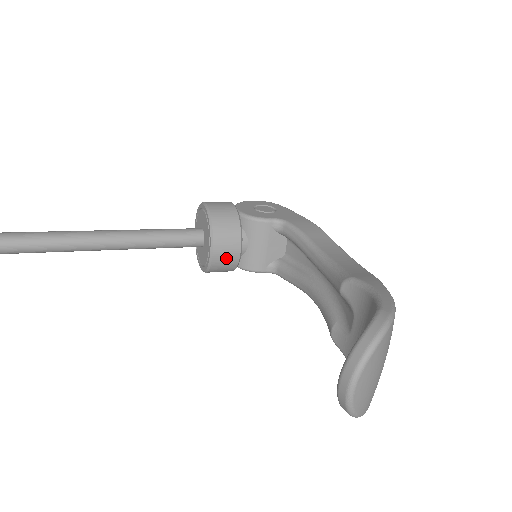
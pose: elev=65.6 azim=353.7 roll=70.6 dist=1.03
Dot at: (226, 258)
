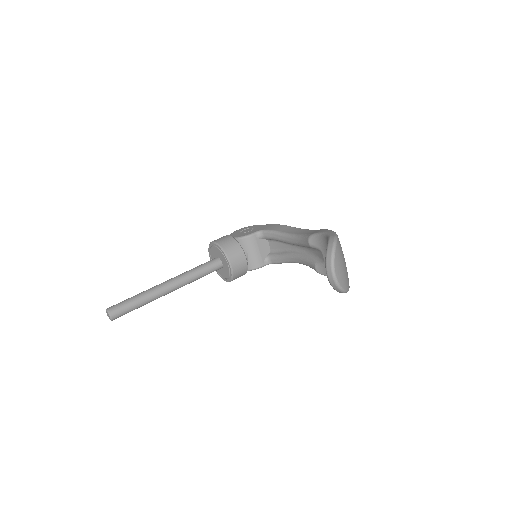
Dot at: (240, 266)
